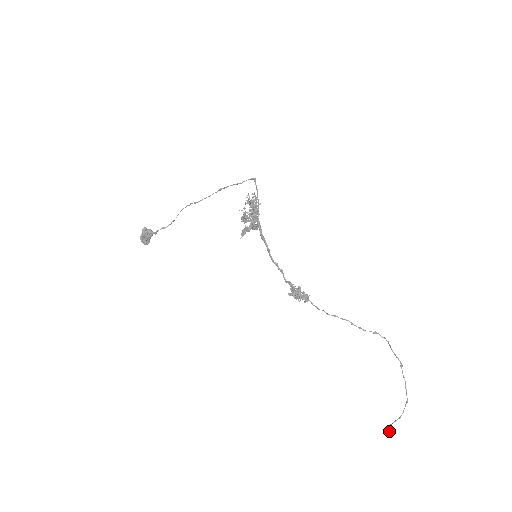
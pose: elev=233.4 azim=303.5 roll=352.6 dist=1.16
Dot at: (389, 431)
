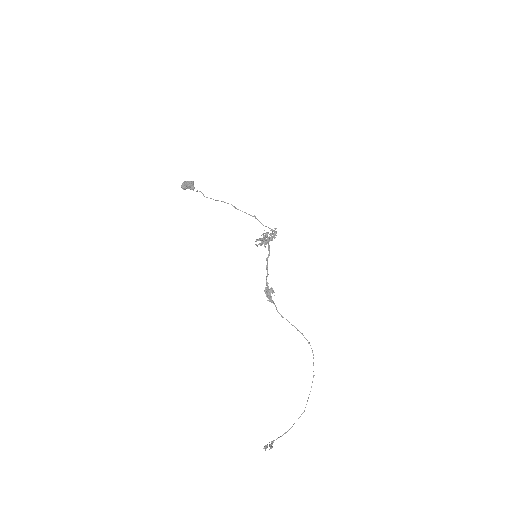
Dot at: occluded
